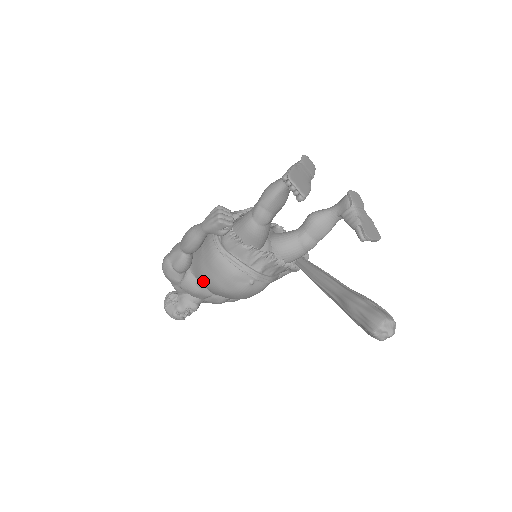
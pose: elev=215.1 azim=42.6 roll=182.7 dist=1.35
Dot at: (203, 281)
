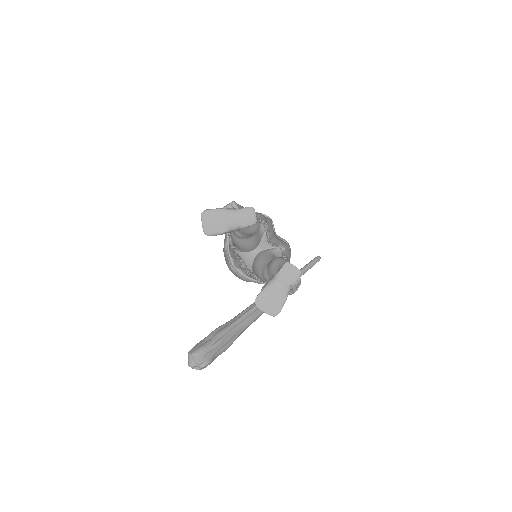
Dot at: occluded
